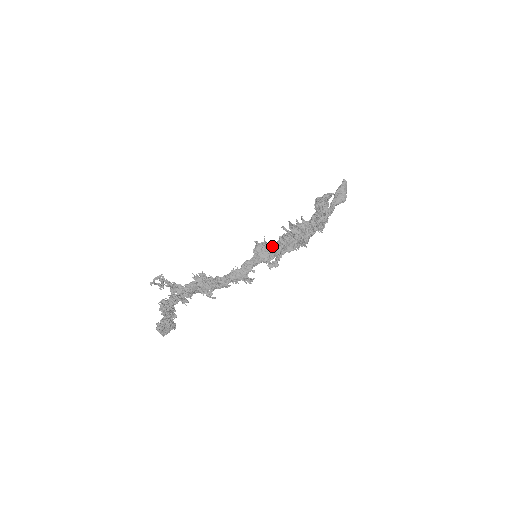
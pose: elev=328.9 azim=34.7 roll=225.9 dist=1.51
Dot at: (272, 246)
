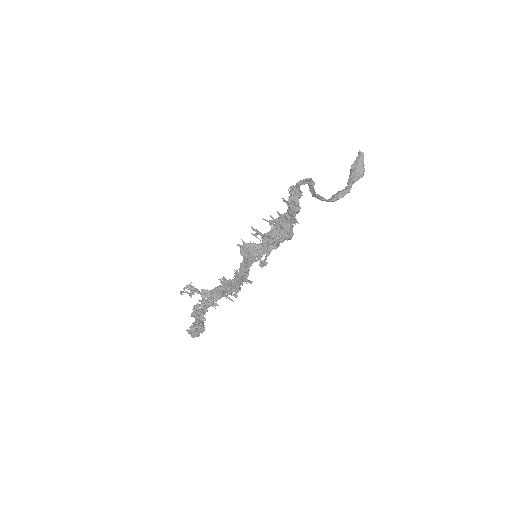
Dot at: (253, 246)
